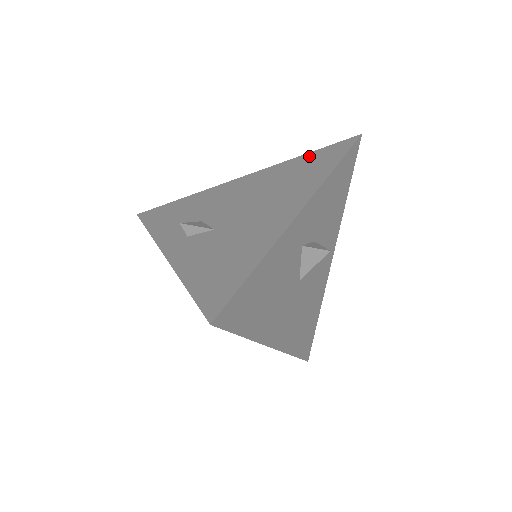
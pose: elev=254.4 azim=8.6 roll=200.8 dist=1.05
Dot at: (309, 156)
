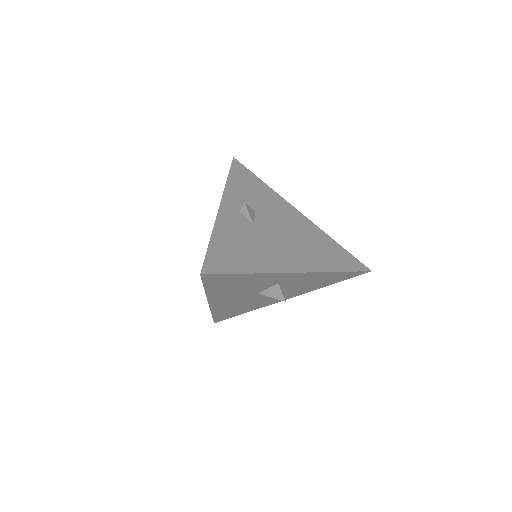
Dot at: (338, 248)
